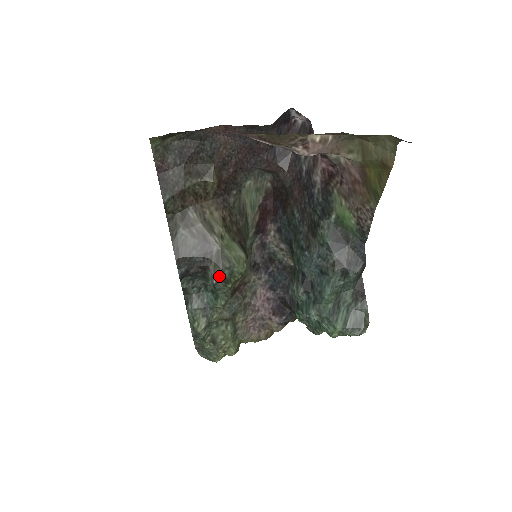
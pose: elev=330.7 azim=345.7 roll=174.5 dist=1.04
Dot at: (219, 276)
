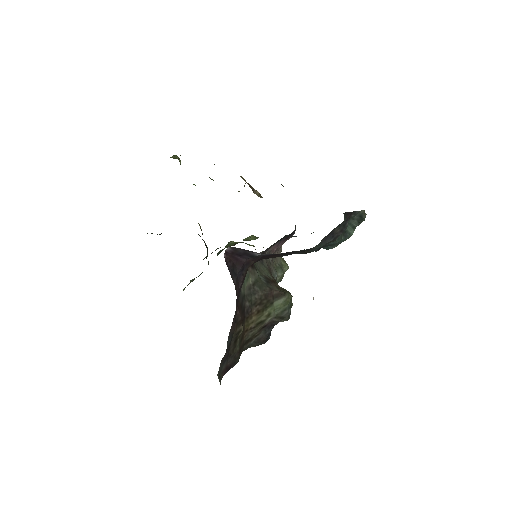
Dot at: (289, 317)
